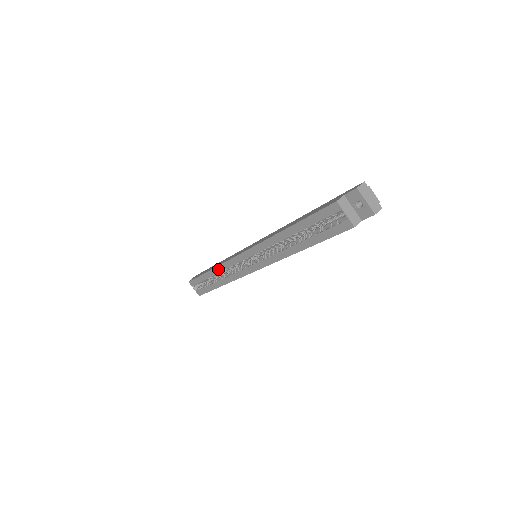
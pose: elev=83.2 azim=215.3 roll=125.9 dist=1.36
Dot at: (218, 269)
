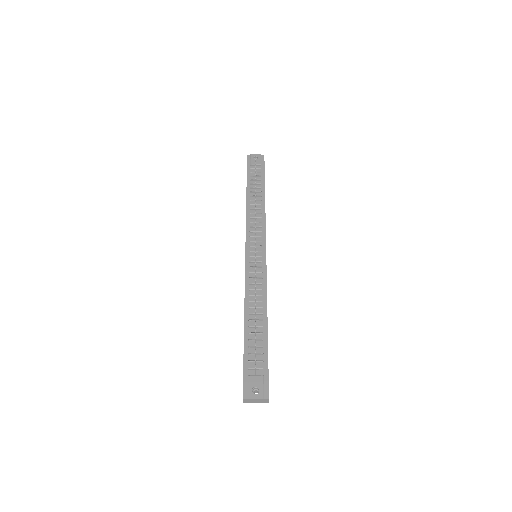
Dot at: occluded
